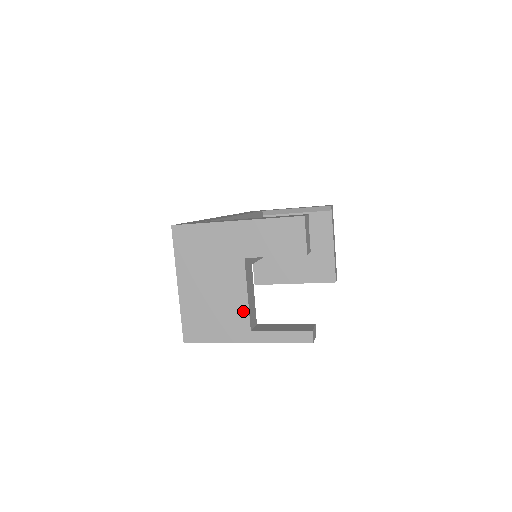
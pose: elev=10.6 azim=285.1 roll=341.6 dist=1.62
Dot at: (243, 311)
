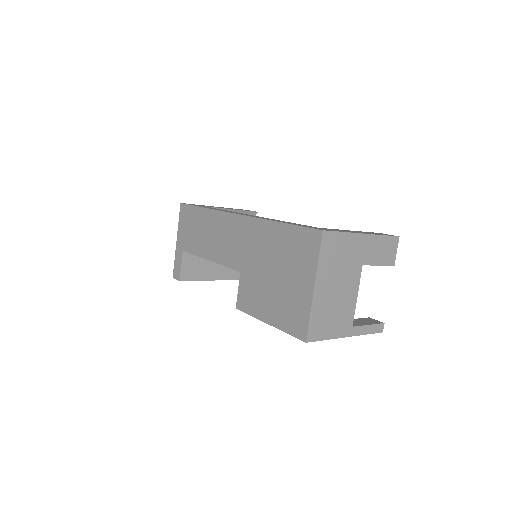
Dot at: (352, 310)
